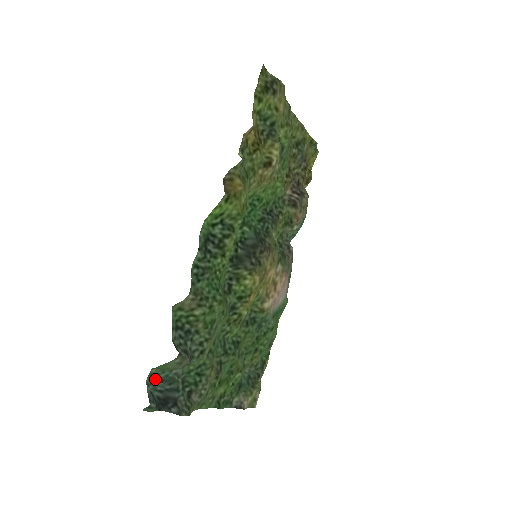
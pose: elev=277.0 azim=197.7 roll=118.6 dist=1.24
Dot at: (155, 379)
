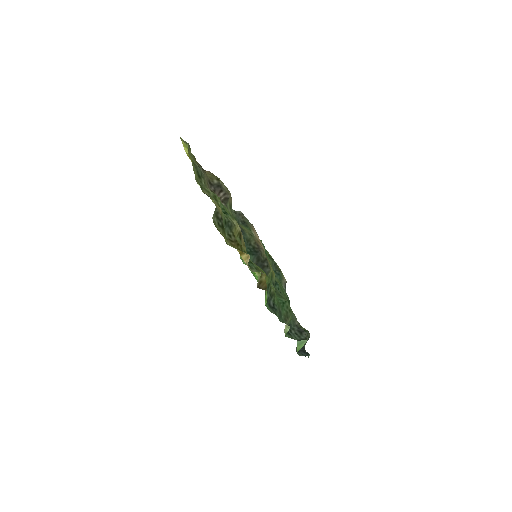
Dot at: occluded
